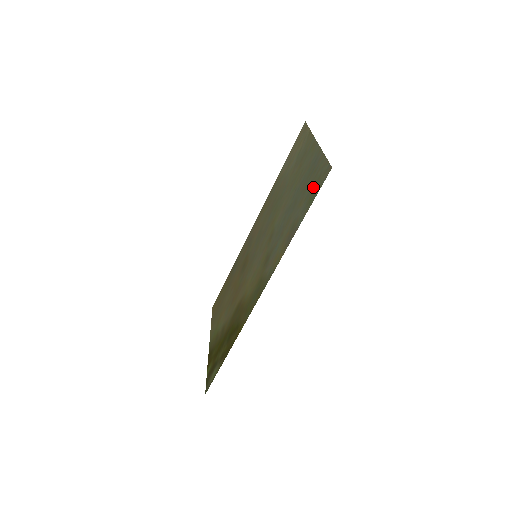
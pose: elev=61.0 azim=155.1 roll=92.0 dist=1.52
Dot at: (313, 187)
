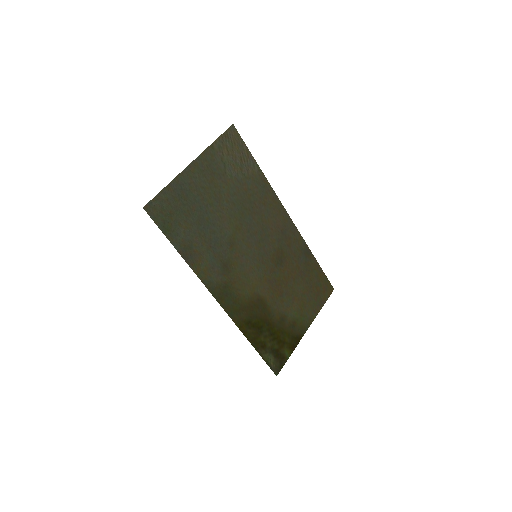
Dot at: (169, 217)
